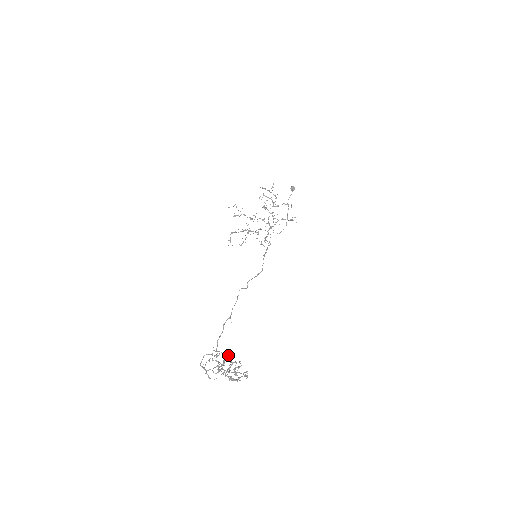
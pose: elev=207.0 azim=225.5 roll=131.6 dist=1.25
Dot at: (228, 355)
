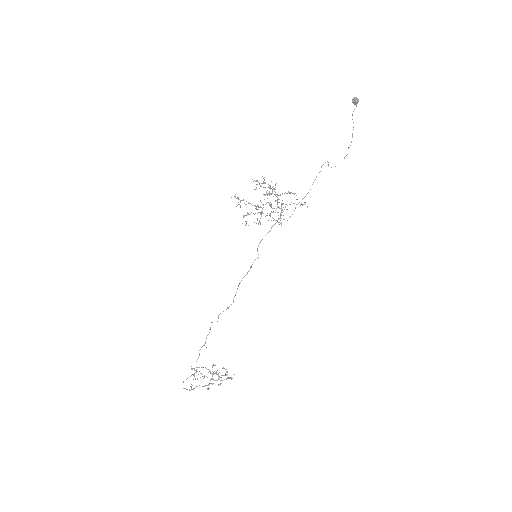
Dot at: (208, 369)
